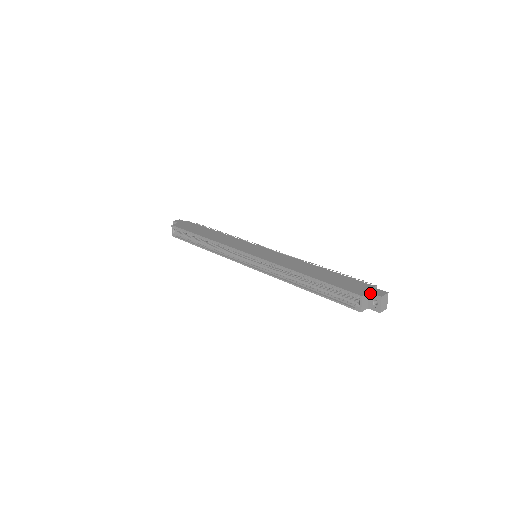
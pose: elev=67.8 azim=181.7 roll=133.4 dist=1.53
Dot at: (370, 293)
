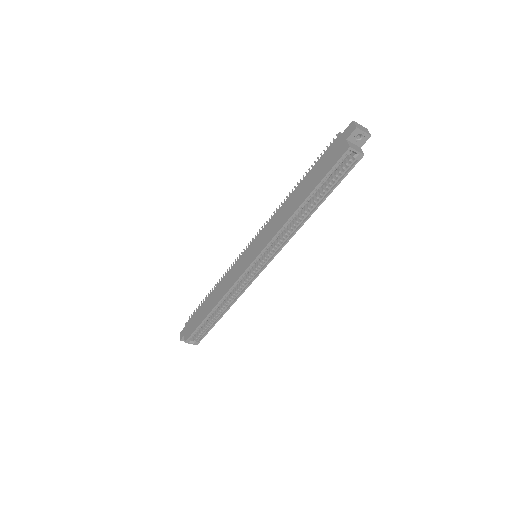
Dot at: (348, 139)
